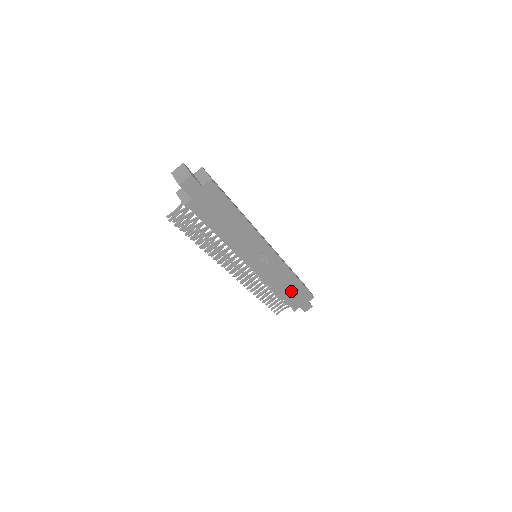
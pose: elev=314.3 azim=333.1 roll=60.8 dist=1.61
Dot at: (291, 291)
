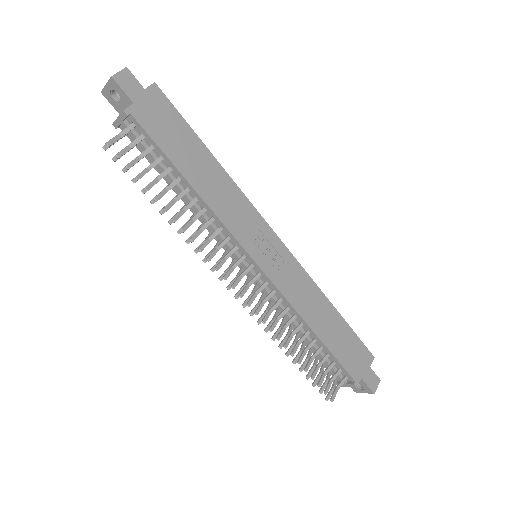
Dot at: (333, 334)
